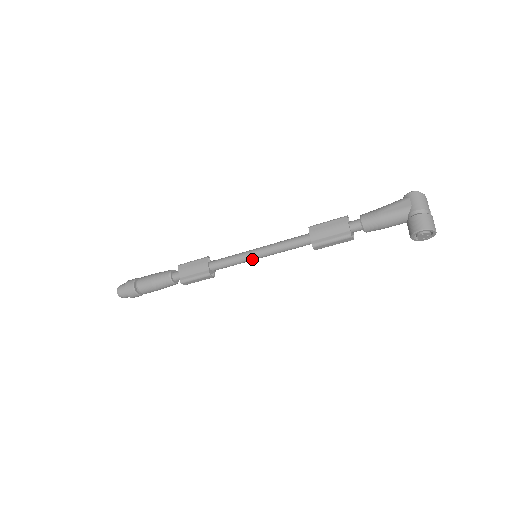
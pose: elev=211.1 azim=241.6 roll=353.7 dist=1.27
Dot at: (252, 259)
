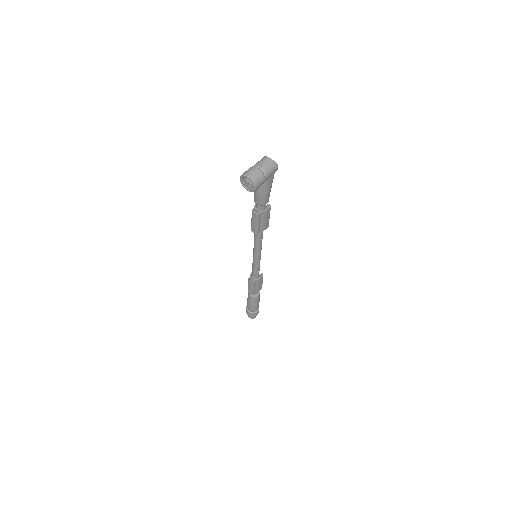
Dot at: (254, 259)
